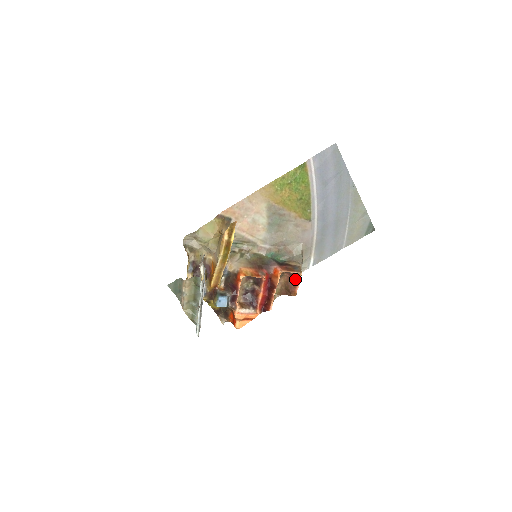
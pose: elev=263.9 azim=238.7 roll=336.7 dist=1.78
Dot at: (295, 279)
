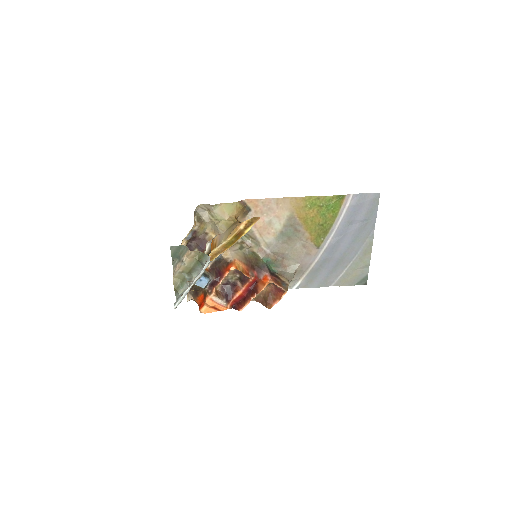
Dot at: (278, 294)
